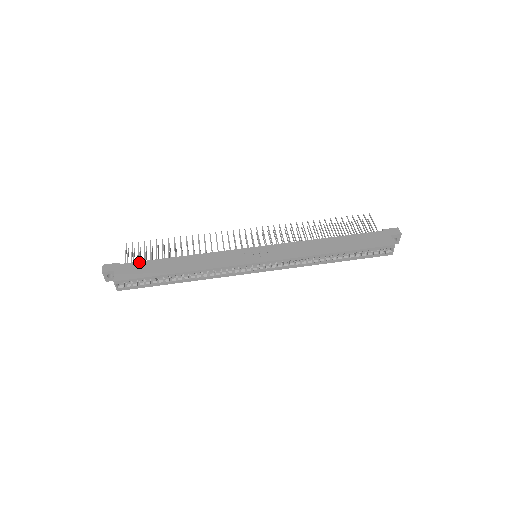
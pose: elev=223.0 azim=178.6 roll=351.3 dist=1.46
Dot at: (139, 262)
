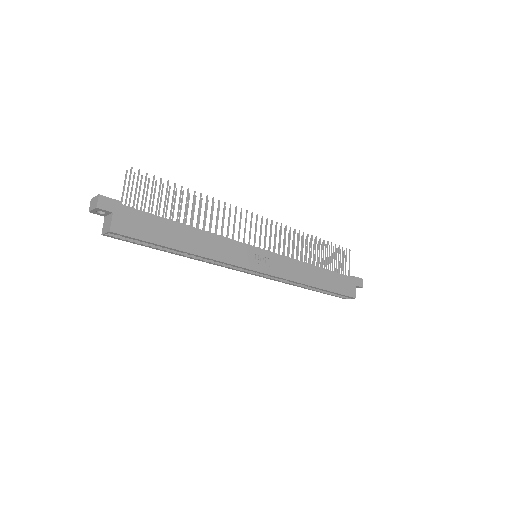
Dot at: (145, 213)
